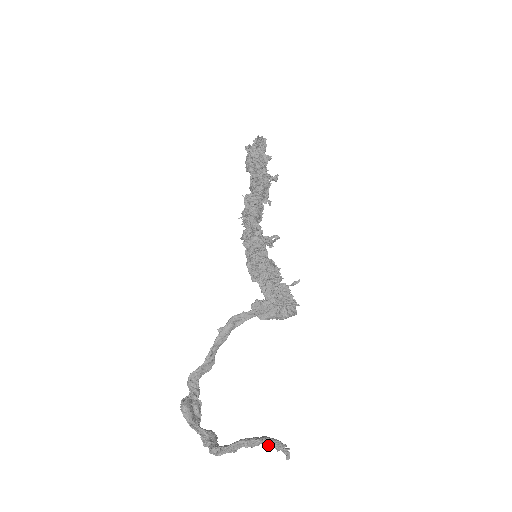
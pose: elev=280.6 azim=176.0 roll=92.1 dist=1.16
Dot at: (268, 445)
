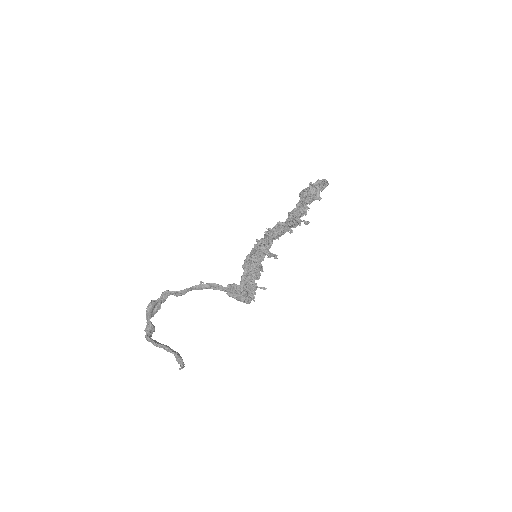
Dot at: (176, 358)
